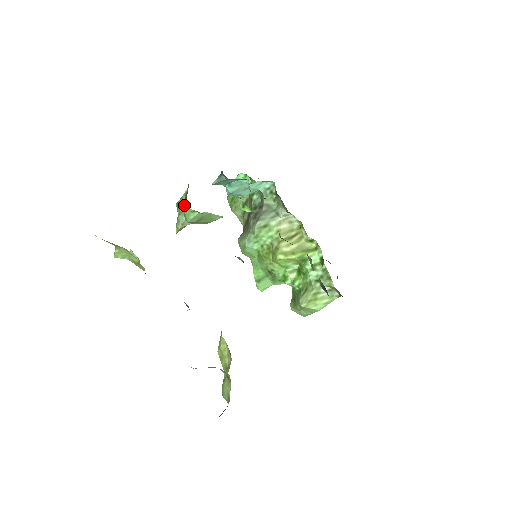
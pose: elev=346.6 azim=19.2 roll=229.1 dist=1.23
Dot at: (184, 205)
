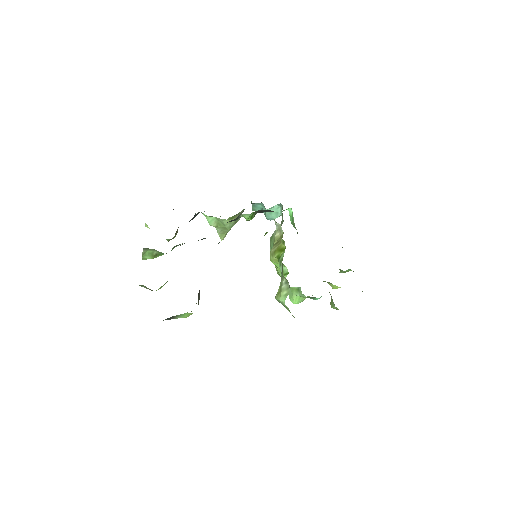
Dot at: occluded
